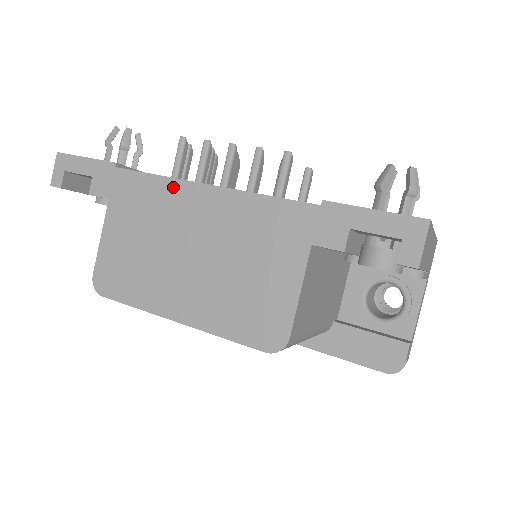
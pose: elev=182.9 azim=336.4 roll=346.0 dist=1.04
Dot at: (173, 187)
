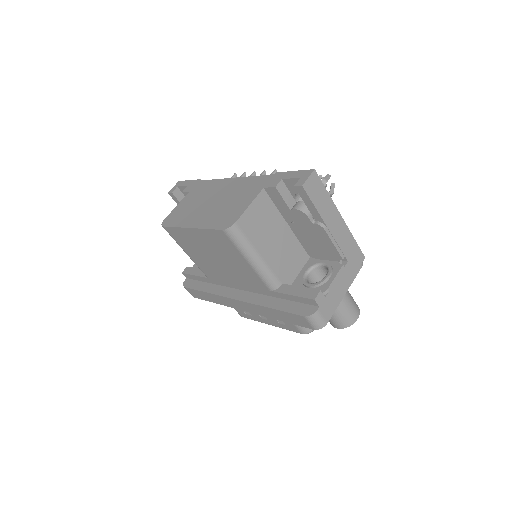
Dot at: (219, 182)
